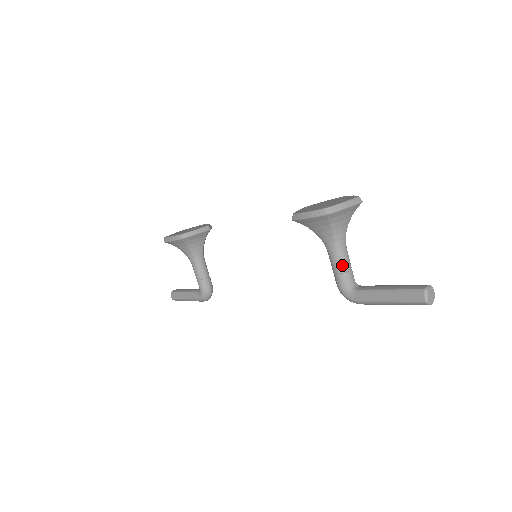
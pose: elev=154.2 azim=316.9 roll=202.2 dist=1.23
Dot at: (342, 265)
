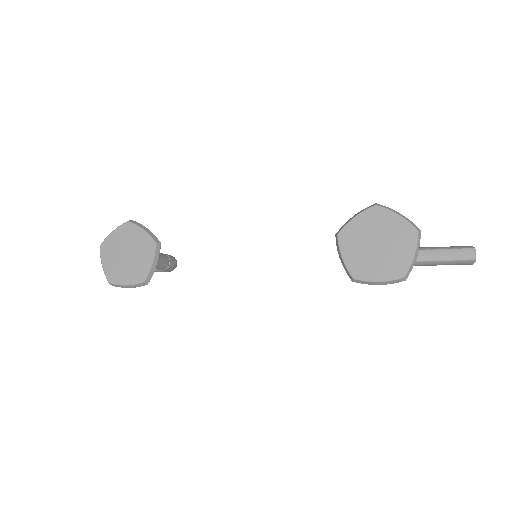
Dot at: occluded
